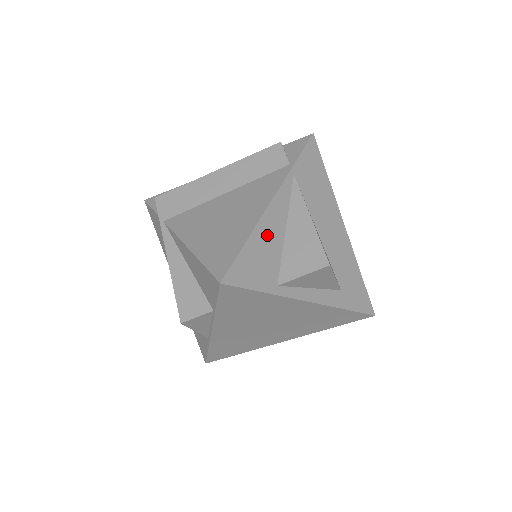
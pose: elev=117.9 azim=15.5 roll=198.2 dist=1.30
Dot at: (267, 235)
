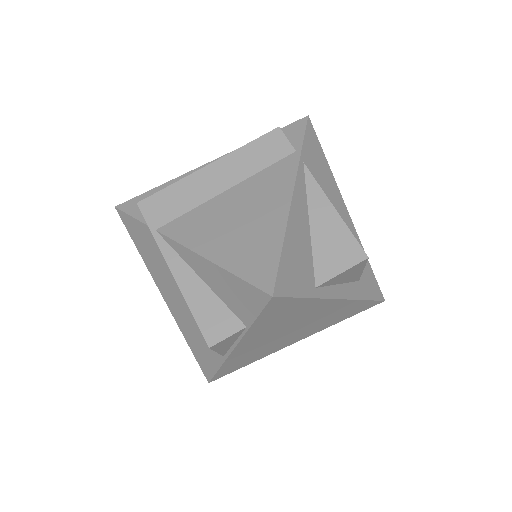
Dot at: (297, 233)
